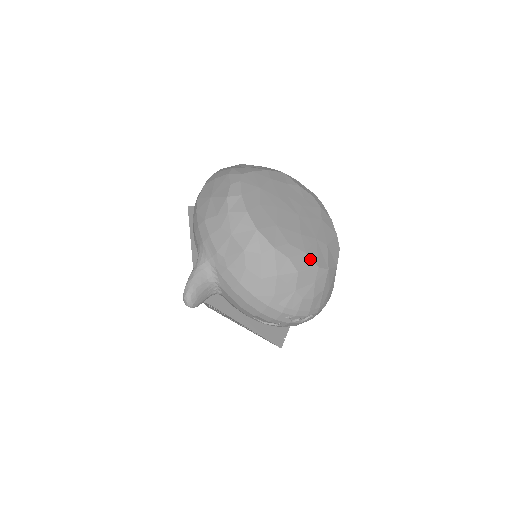
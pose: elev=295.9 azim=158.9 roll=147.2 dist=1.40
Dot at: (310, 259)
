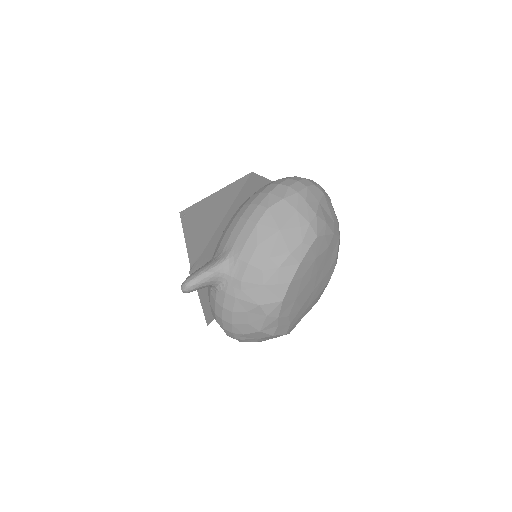
Dot at: (288, 328)
